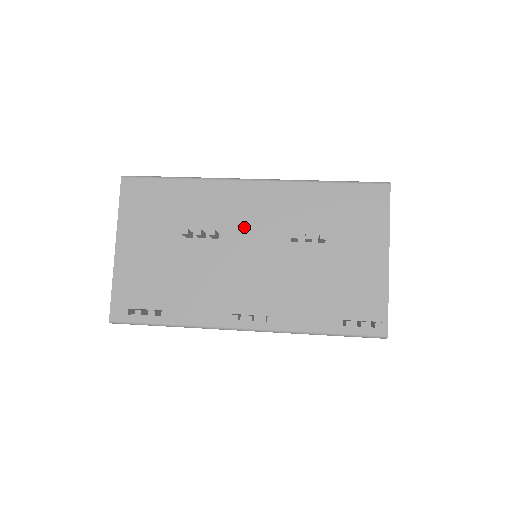
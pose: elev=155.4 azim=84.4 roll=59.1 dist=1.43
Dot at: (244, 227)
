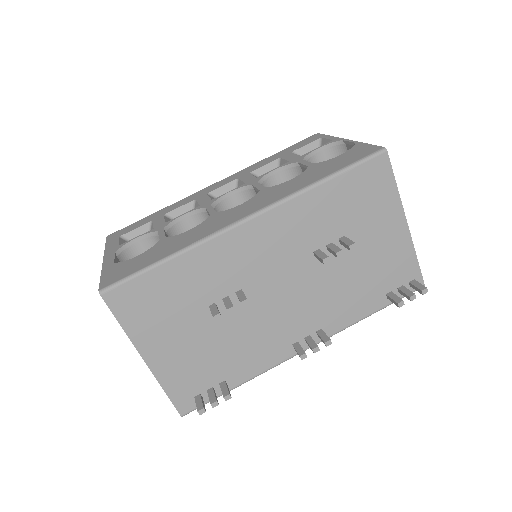
Dot at: (263, 269)
